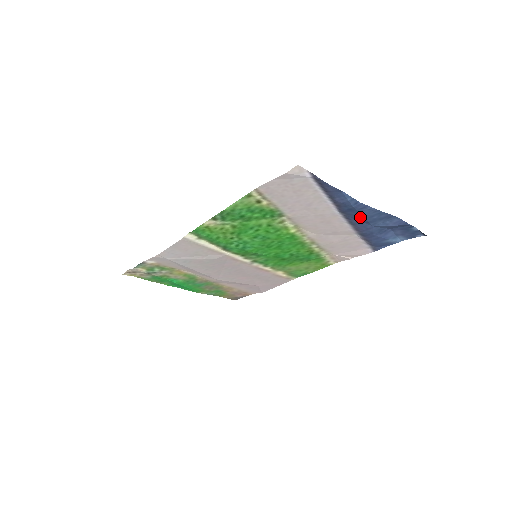
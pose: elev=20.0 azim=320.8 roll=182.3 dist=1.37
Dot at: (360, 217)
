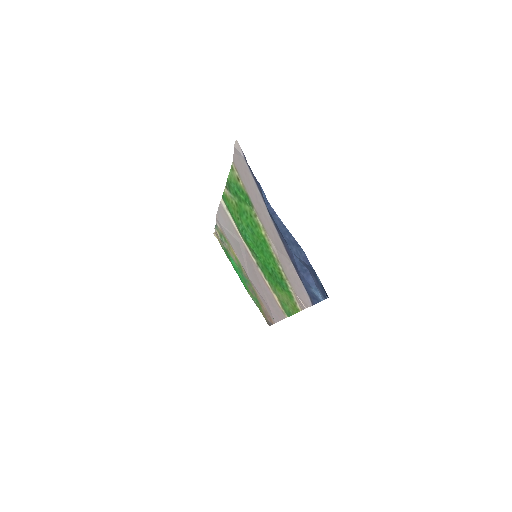
Dot at: (279, 230)
